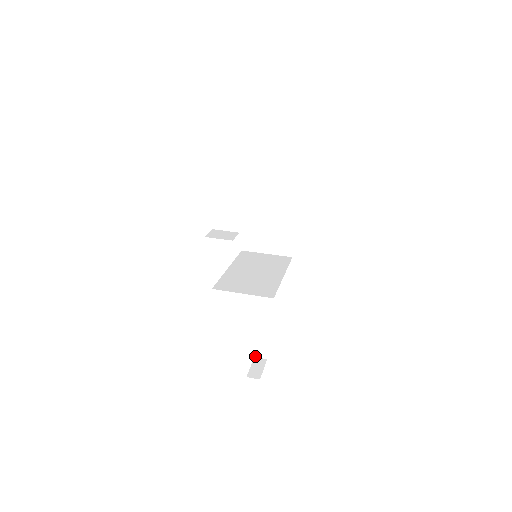
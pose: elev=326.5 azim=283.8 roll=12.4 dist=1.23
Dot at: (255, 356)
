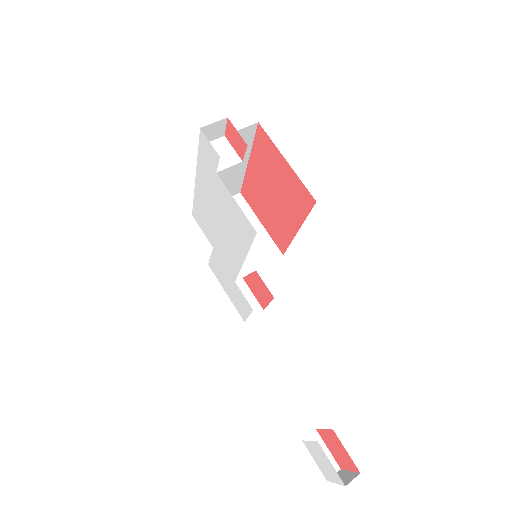
Dot at: (326, 479)
